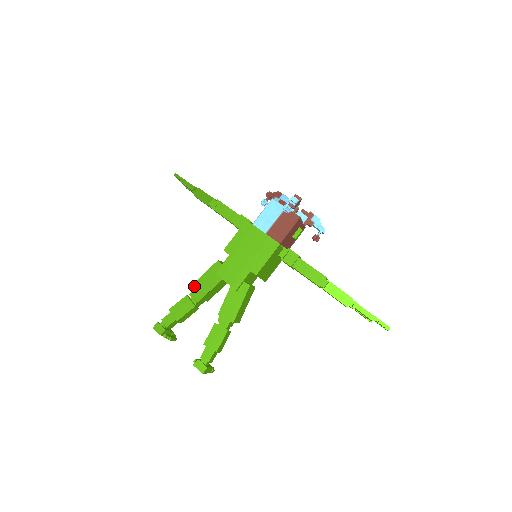
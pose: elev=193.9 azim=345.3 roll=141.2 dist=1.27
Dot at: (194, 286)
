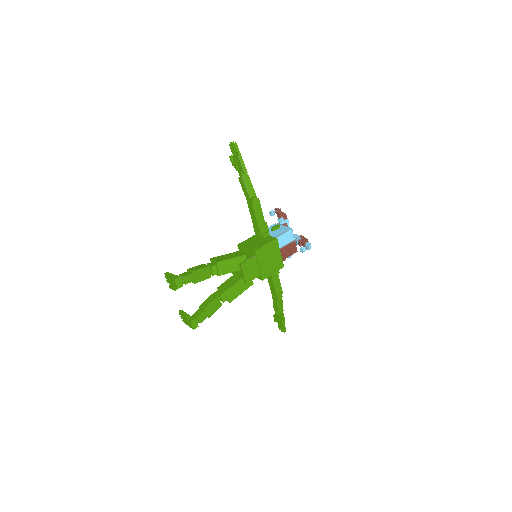
Dot at: (220, 263)
